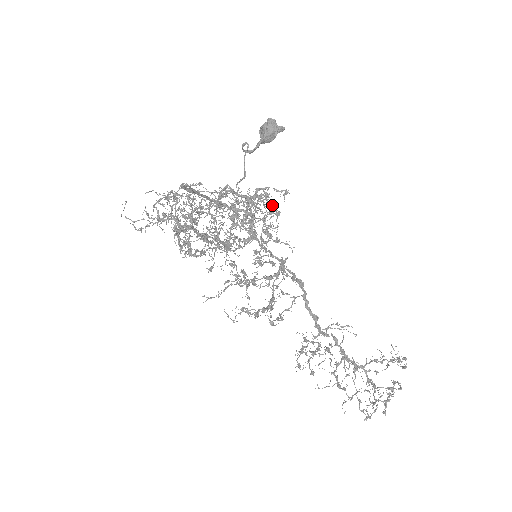
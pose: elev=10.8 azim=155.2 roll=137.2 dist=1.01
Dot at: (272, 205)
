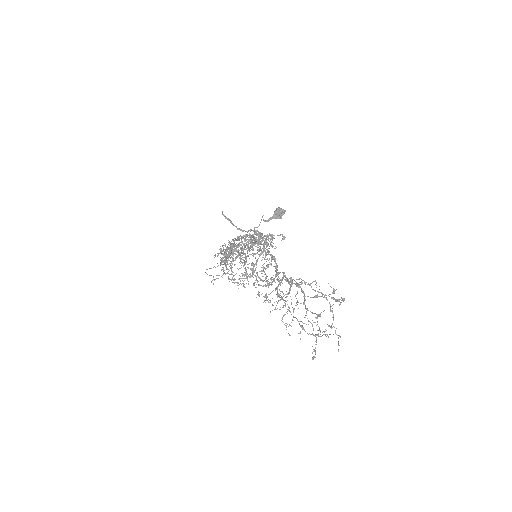
Dot at: (270, 234)
